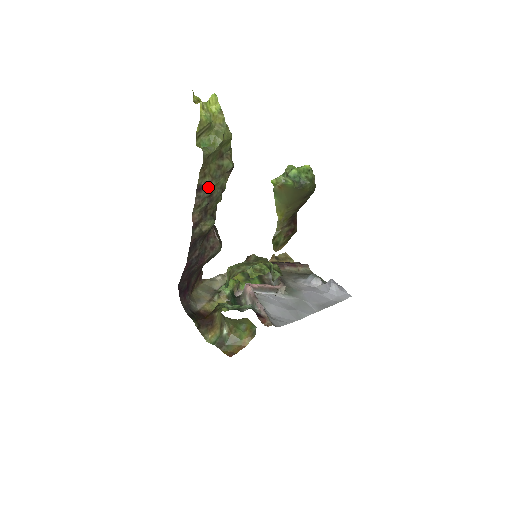
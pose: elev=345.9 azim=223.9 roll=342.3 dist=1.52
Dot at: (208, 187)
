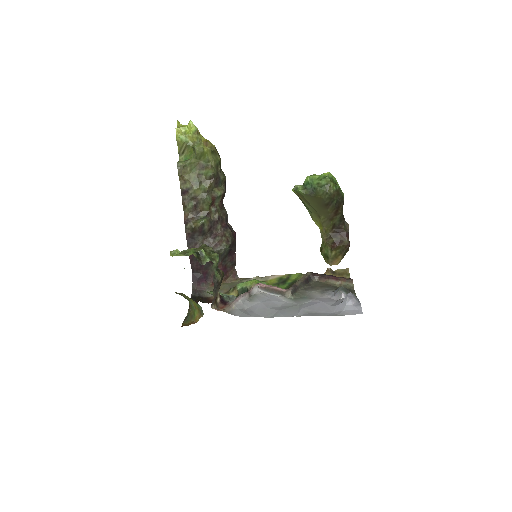
Dot at: (190, 191)
